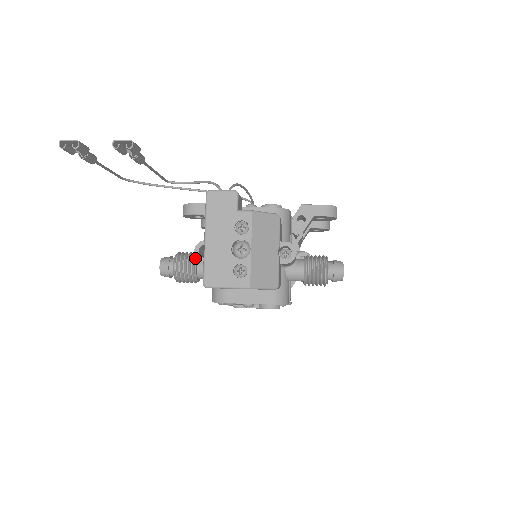
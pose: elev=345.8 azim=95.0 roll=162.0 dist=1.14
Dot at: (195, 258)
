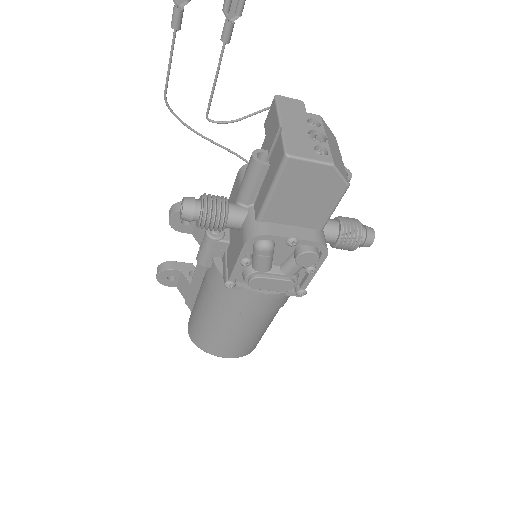
Dot at: (226, 197)
